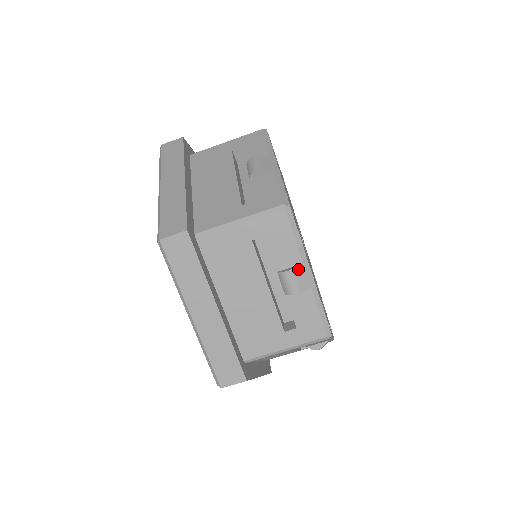
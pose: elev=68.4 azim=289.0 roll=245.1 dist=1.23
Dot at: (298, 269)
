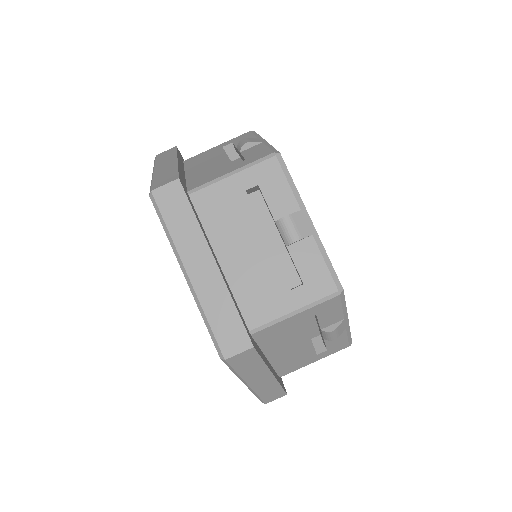
Dot at: (253, 139)
